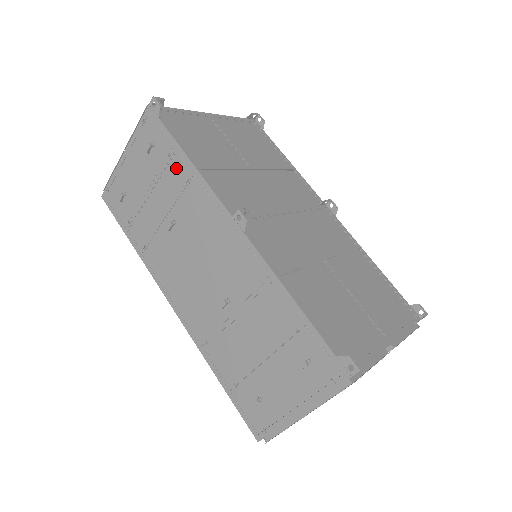
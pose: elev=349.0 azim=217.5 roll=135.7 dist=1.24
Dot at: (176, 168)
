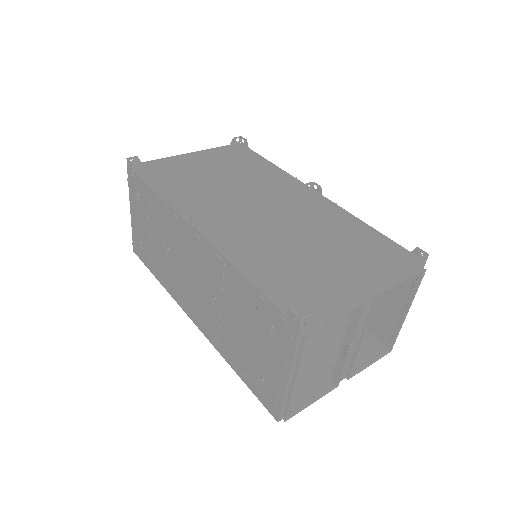
Dot at: (154, 205)
